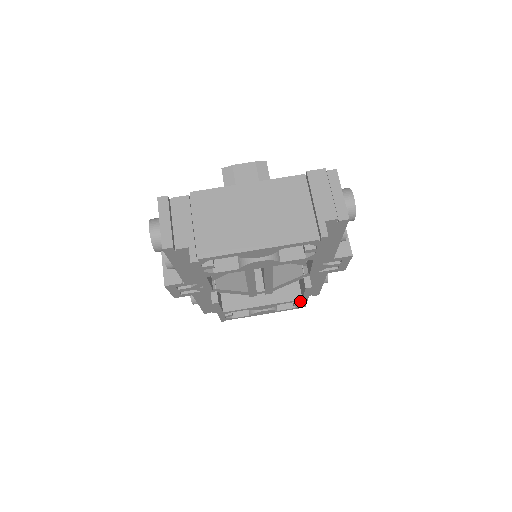
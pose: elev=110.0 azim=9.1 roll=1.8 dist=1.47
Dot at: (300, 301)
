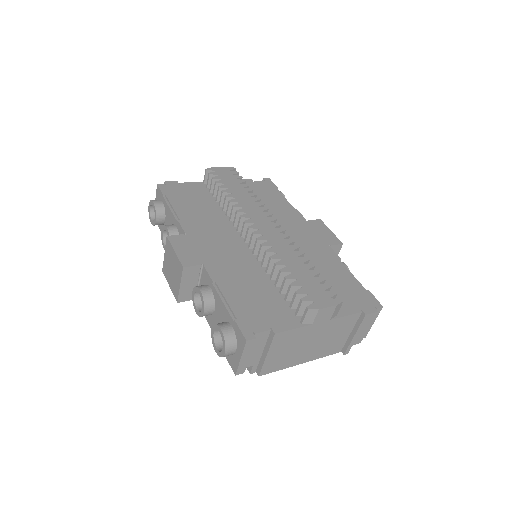
Dot at: occluded
